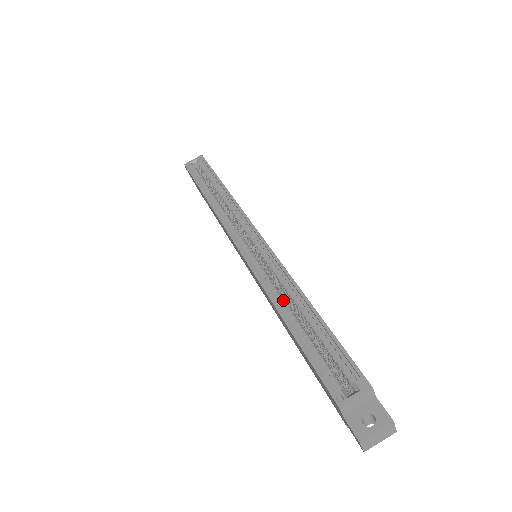
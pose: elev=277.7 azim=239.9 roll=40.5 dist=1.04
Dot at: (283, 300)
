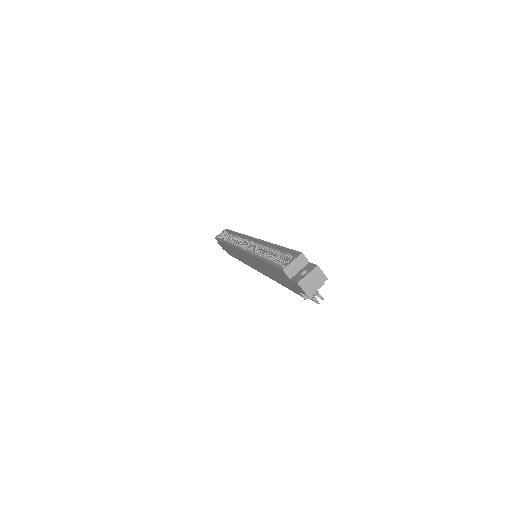
Dot at: (262, 254)
